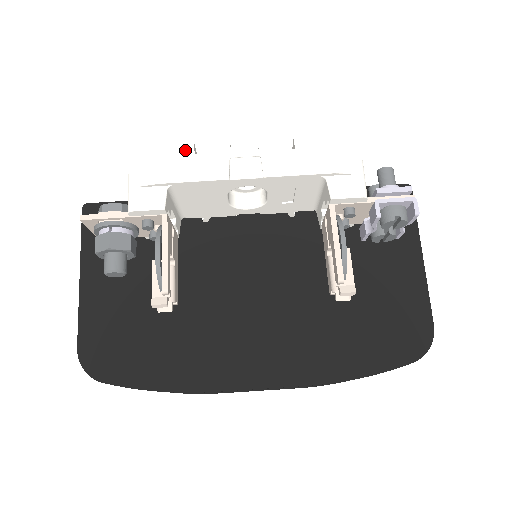
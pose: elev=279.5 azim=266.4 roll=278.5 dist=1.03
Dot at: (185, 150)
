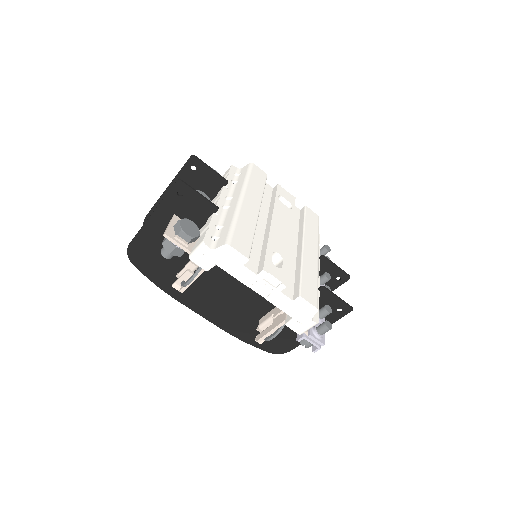
Dot at: (241, 260)
